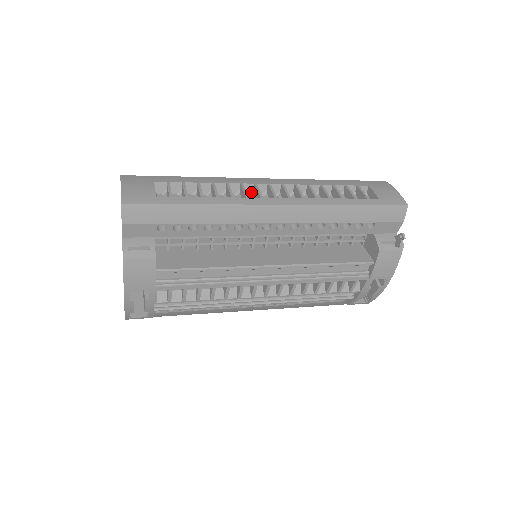
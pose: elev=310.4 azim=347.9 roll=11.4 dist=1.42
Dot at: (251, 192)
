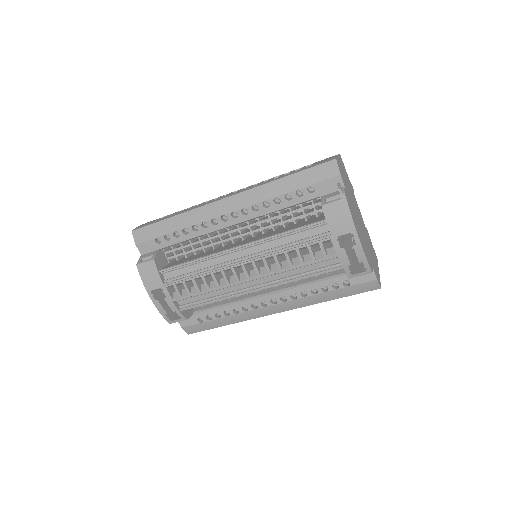
Dot at: occluded
